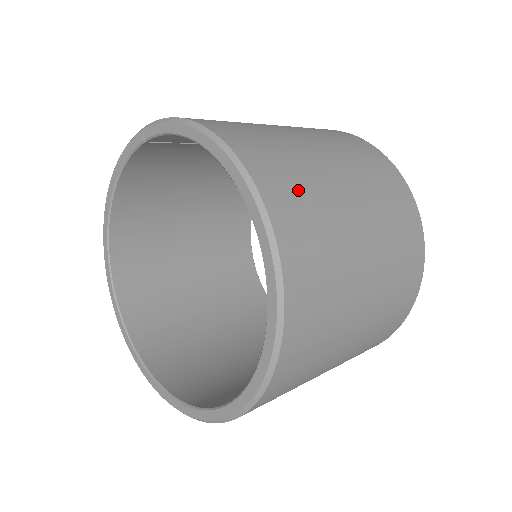
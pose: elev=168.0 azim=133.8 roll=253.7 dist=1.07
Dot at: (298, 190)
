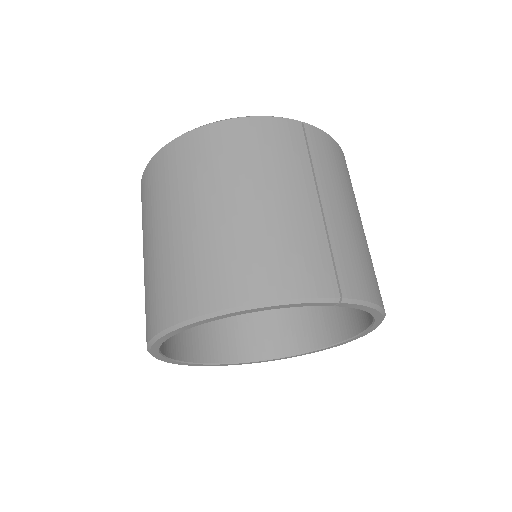
Dot at: occluded
